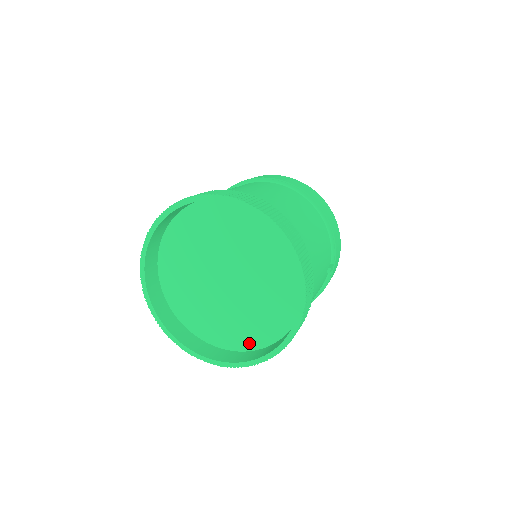
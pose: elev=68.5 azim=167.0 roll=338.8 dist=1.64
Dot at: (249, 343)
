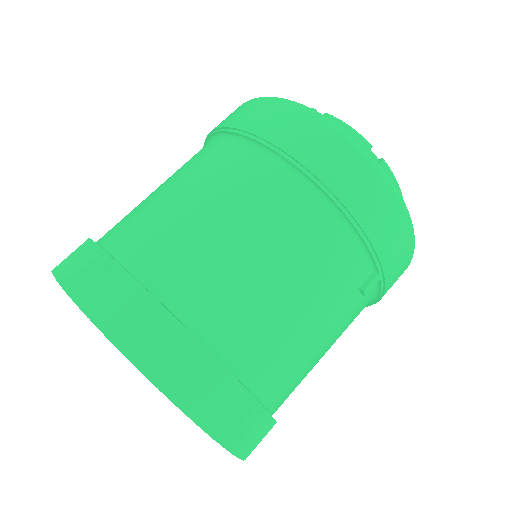
Dot at: occluded
